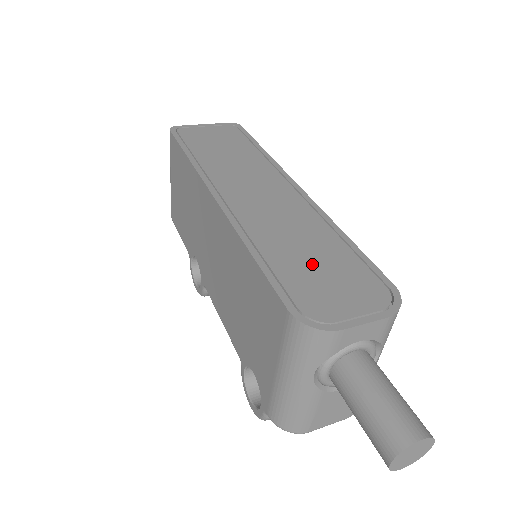
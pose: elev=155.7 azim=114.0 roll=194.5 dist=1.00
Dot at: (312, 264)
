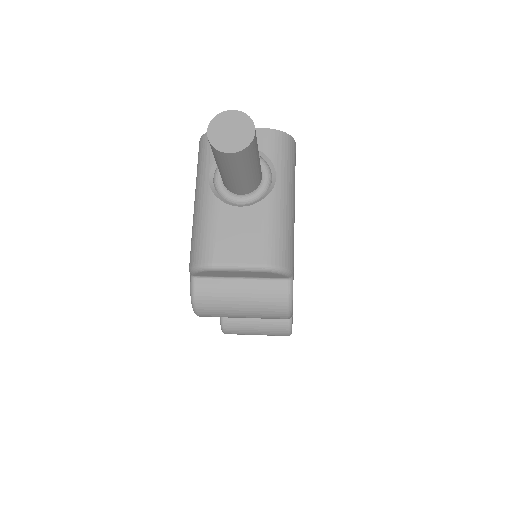
Dot at: occluded
